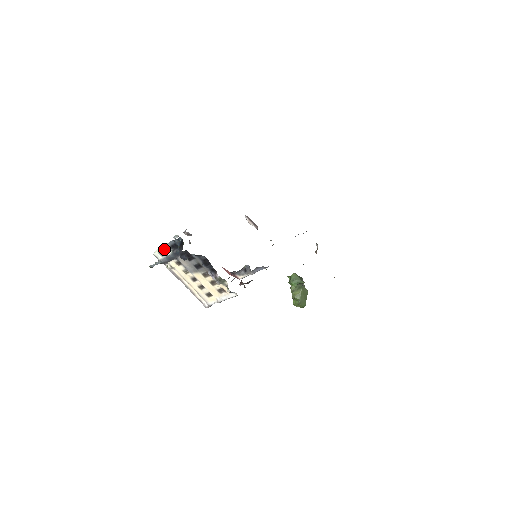
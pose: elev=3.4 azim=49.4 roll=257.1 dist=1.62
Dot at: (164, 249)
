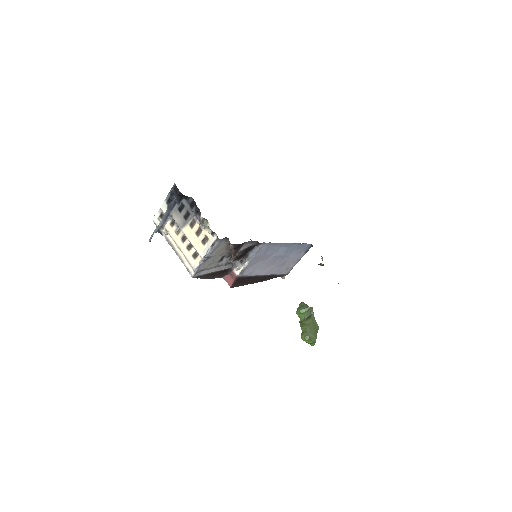
Dot at: (162, 209)
